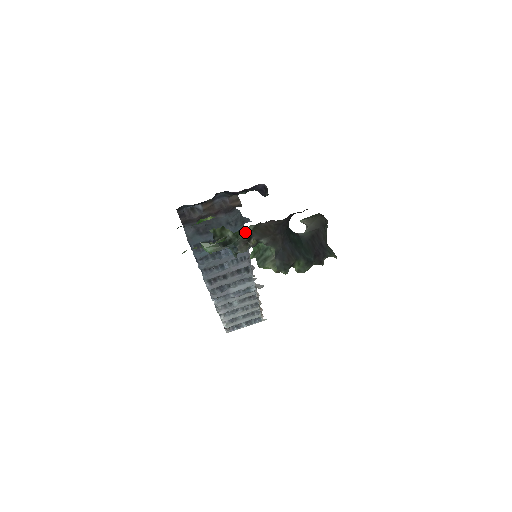
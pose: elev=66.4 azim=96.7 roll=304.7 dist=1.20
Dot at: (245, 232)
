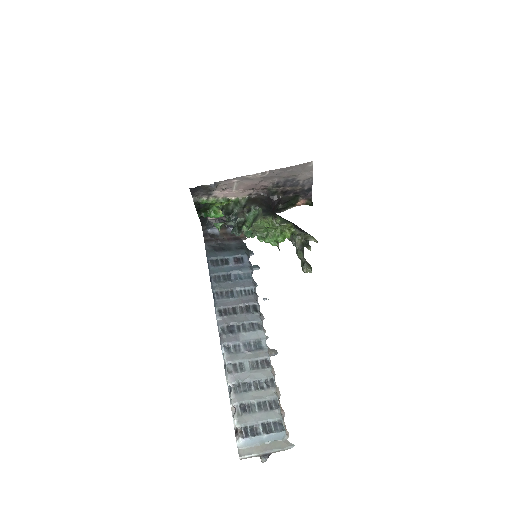
Dot at: (242, 204)
